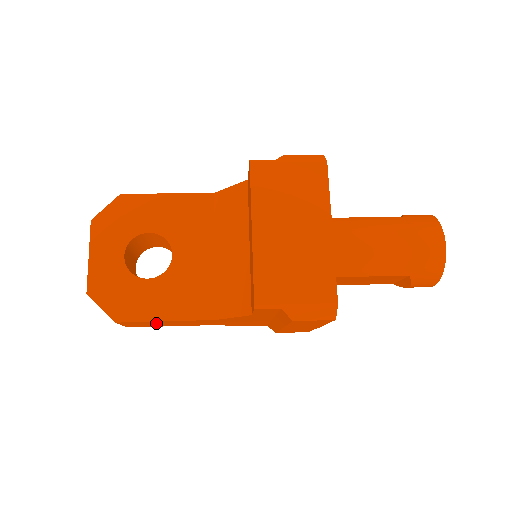
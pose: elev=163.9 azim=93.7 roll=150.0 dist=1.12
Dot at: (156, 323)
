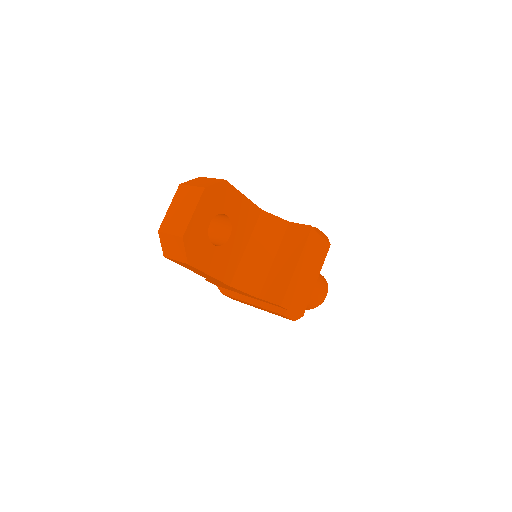
Dot at: (196, 270)
